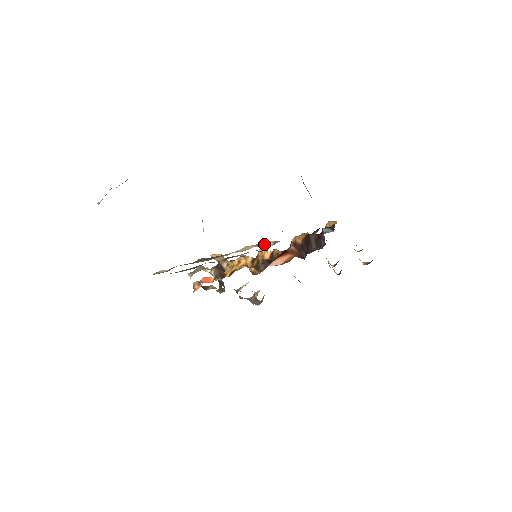
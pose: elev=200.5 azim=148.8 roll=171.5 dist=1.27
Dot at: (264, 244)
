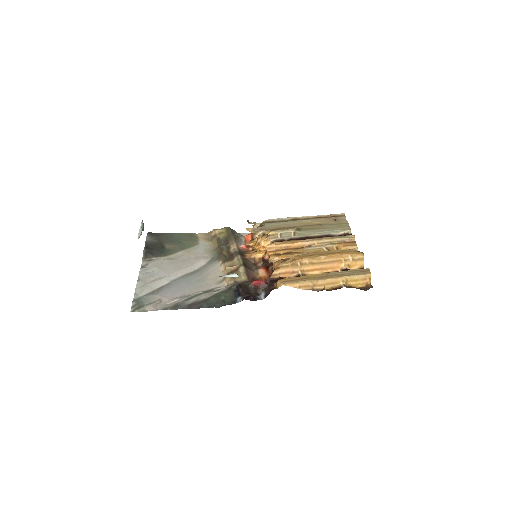
Dot at: (226, 279)
